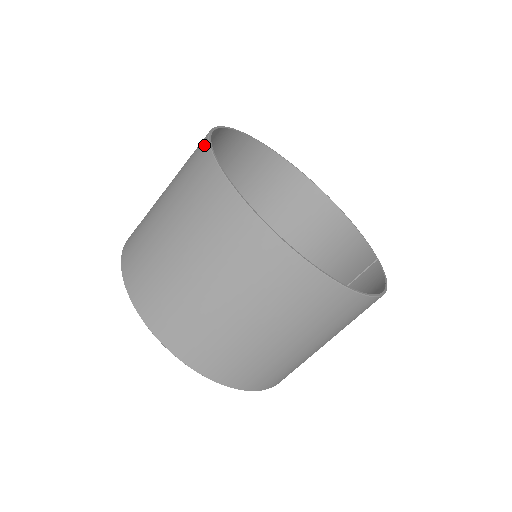
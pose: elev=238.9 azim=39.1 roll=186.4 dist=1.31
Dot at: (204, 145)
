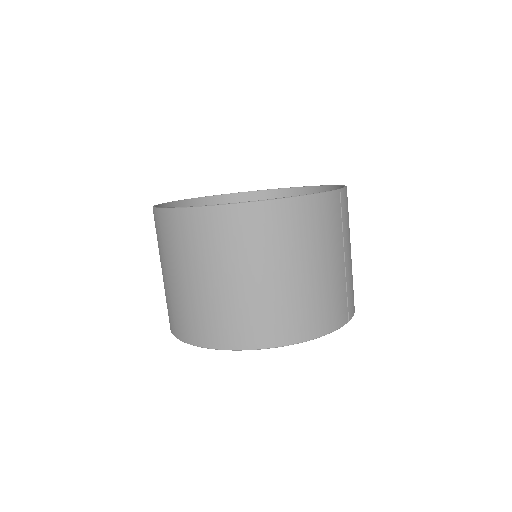
Dot at: (176, 206)
